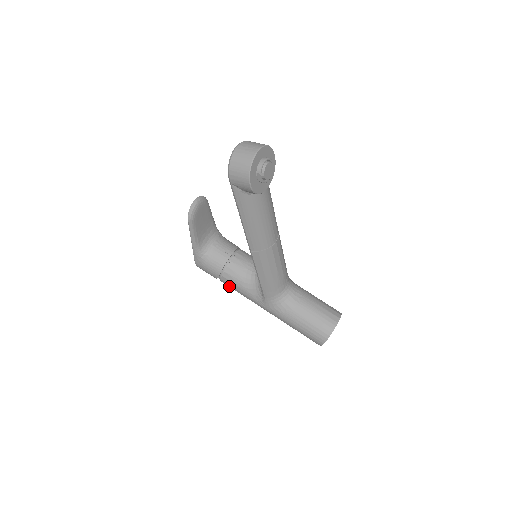
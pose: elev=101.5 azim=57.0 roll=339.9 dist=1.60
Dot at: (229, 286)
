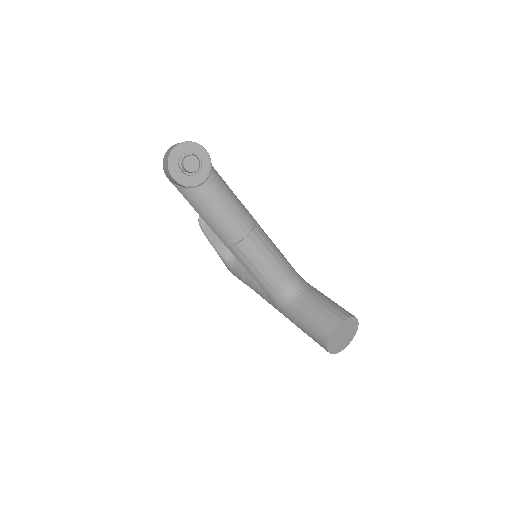
Dot at: occluded
